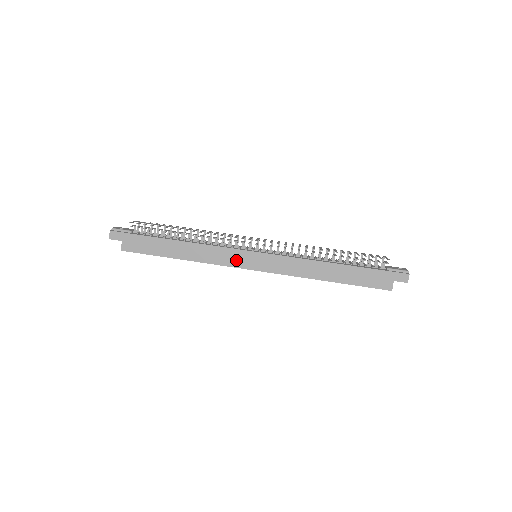
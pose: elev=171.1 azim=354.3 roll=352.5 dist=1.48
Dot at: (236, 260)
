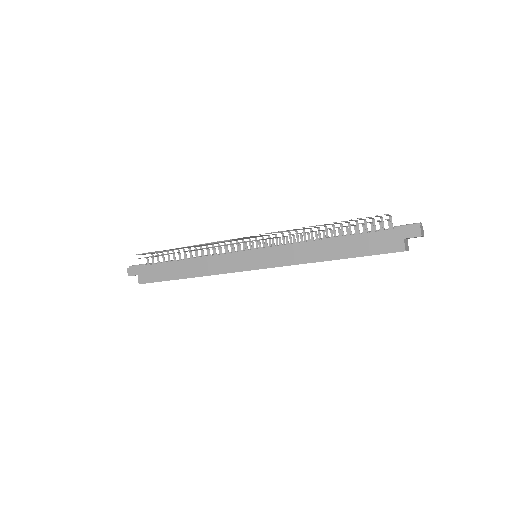
Dot at: (235, 264)
